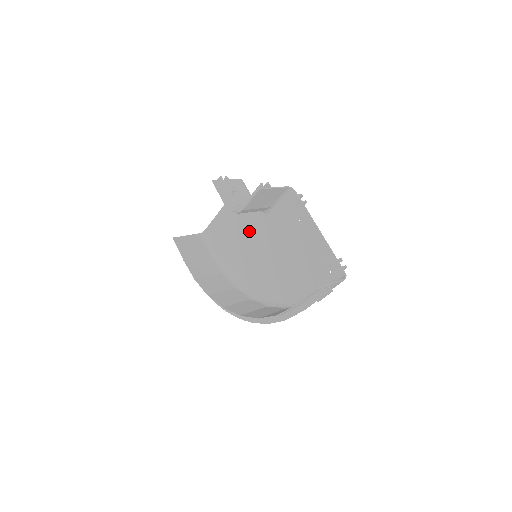
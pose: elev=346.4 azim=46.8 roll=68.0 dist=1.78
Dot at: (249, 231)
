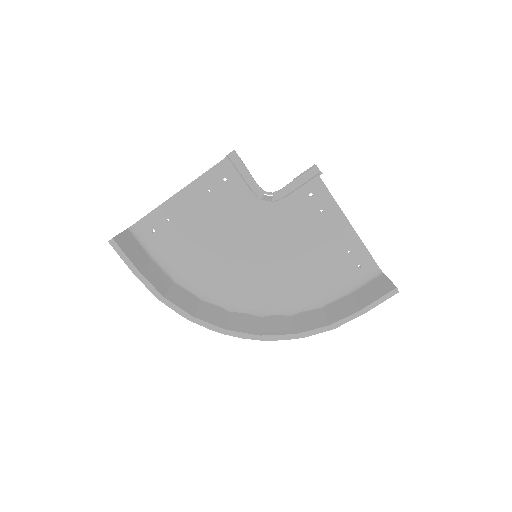
Dot at: (232, 224)
